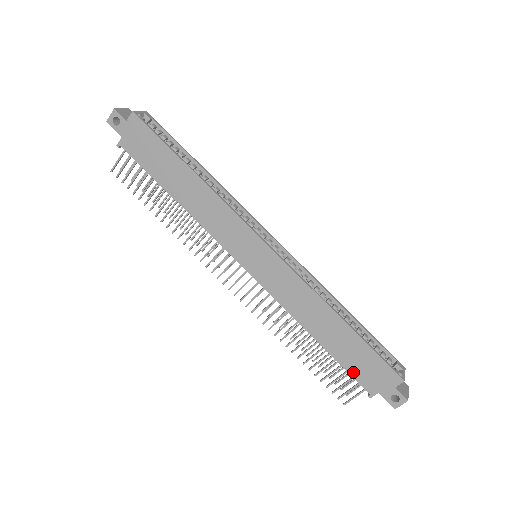
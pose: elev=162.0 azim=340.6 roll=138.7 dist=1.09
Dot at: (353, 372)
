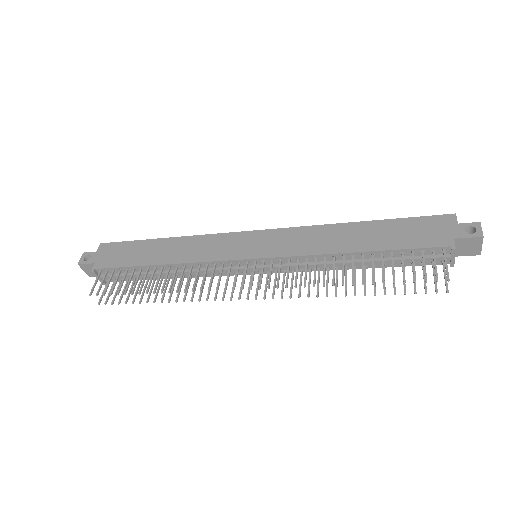
Dot at: (415, 245)
